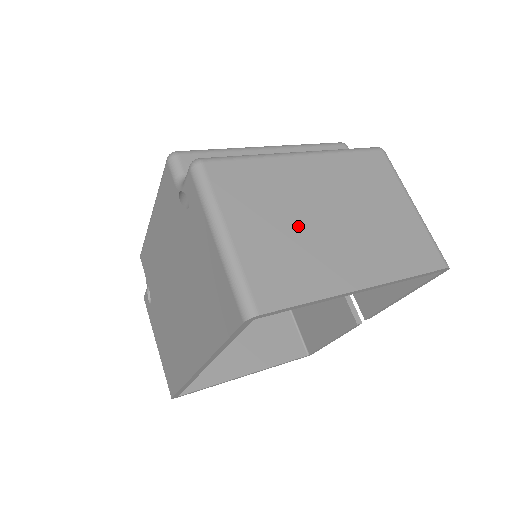
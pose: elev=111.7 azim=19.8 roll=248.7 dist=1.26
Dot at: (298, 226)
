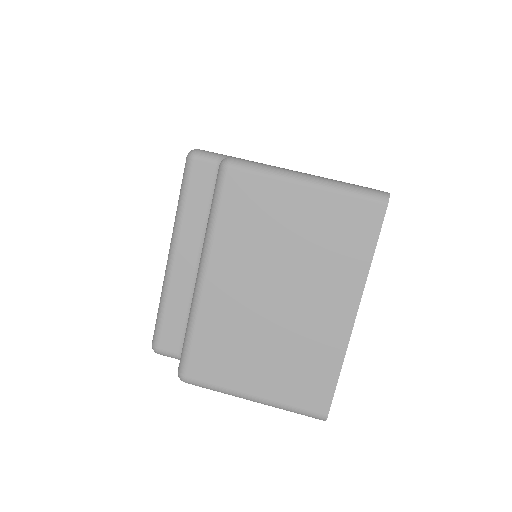
Dot at: (273, 336)
